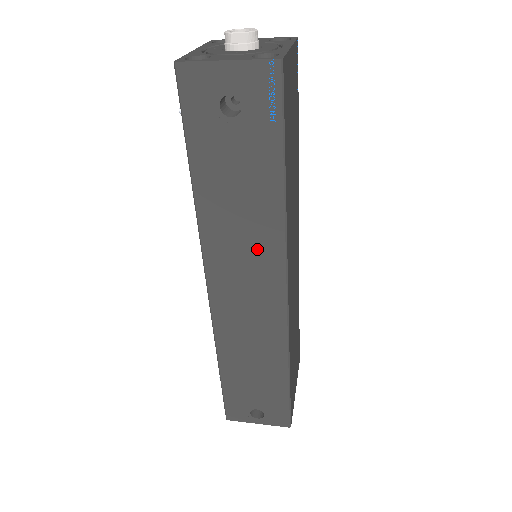
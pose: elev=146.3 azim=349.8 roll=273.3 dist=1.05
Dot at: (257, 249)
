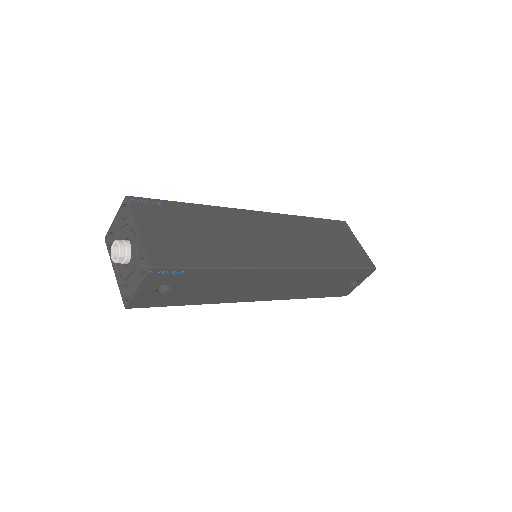
Dot at: (252, 281)
